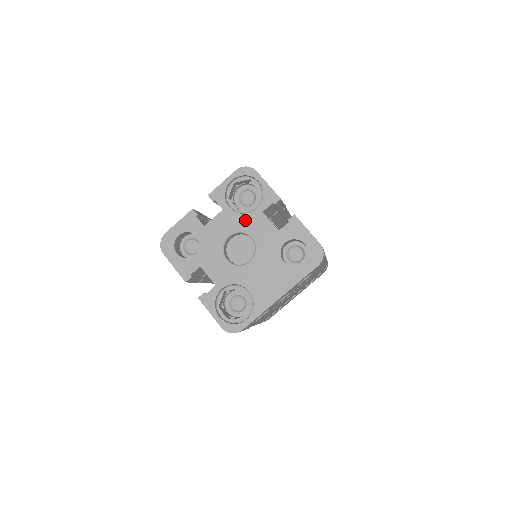
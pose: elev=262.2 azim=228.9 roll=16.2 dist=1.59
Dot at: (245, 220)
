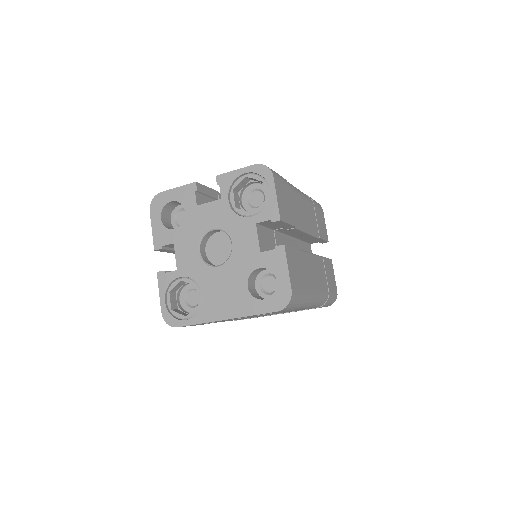
Dot at: (235, 222)
